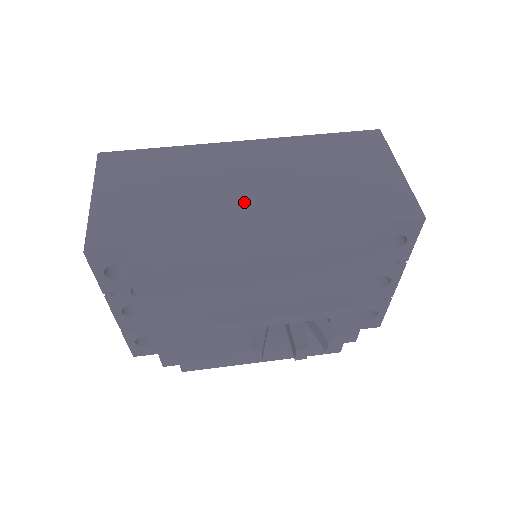
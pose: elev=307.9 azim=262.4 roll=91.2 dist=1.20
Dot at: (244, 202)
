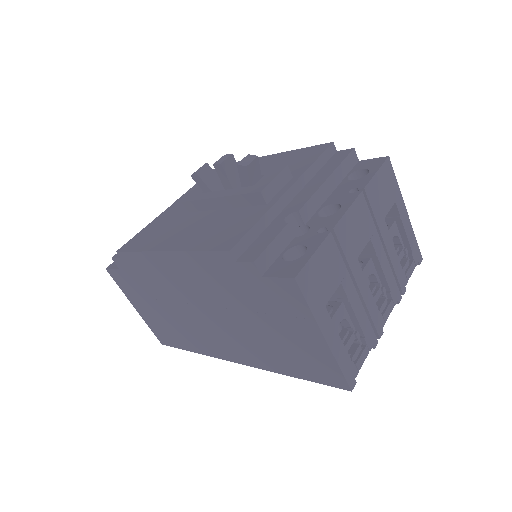
Dot at: occluded
